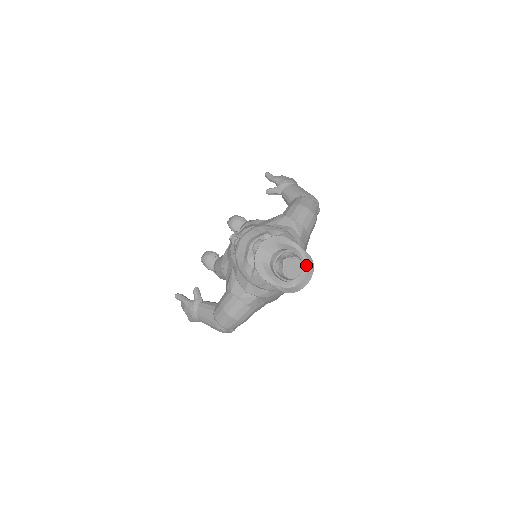
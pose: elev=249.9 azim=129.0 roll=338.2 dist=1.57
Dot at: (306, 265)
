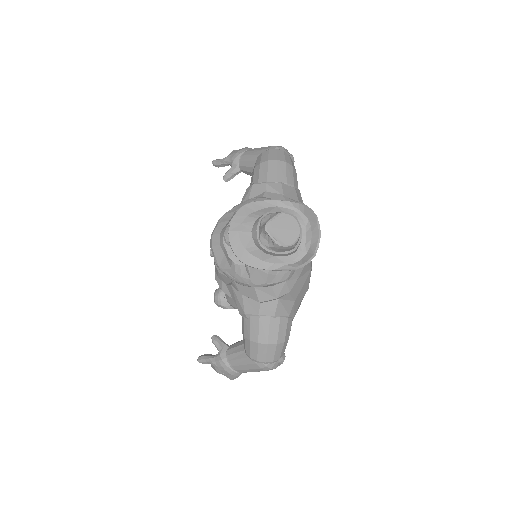
Dot at: (304, 218)
